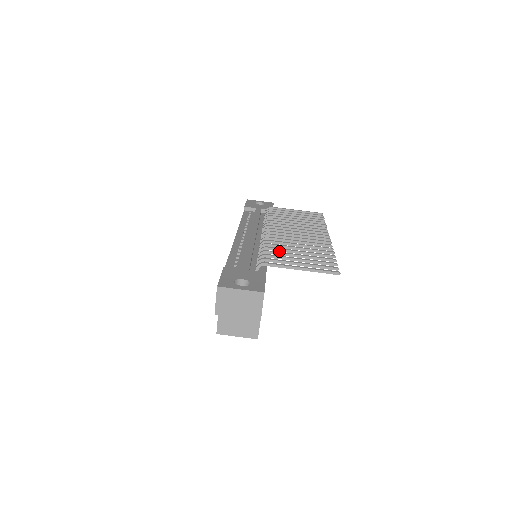
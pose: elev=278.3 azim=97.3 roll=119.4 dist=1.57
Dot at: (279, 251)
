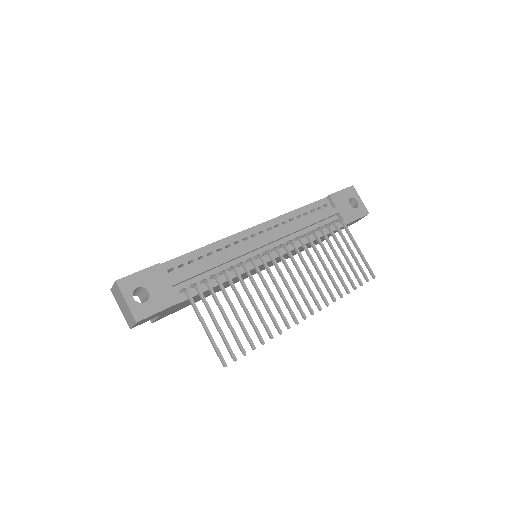
Dot at: (233, 289)
